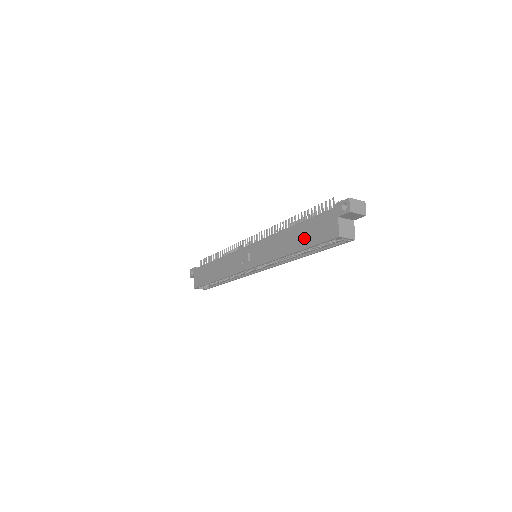
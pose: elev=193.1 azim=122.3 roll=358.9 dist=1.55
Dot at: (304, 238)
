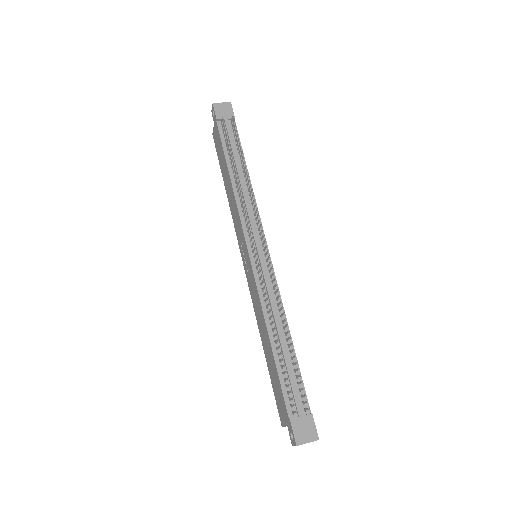
Dot at: (271, 369)
